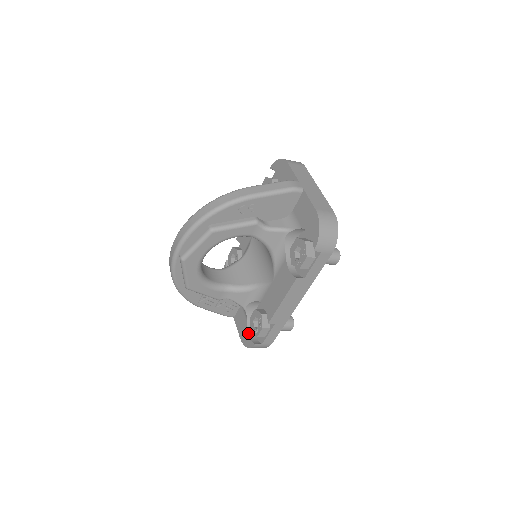
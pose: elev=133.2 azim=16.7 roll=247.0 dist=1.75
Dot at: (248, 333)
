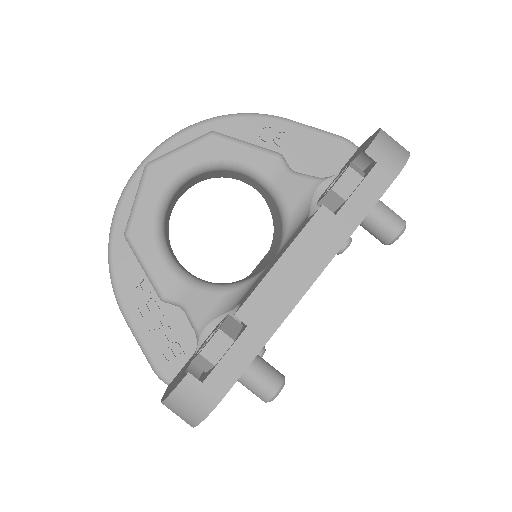
Dot at: occluded
